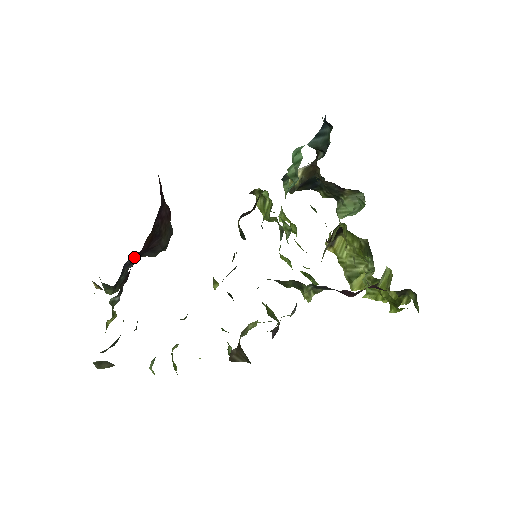
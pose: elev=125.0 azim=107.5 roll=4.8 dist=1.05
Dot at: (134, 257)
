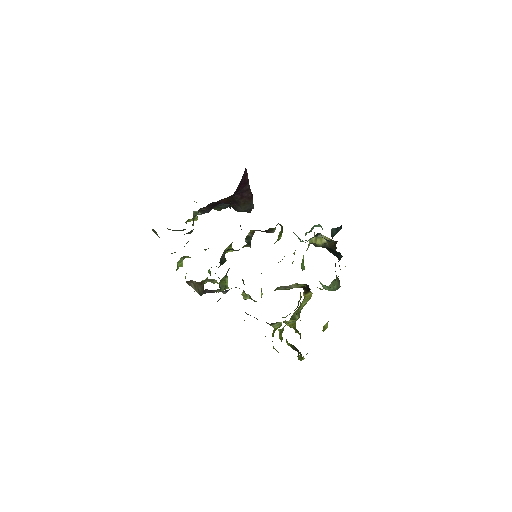
Dot at: occluded
